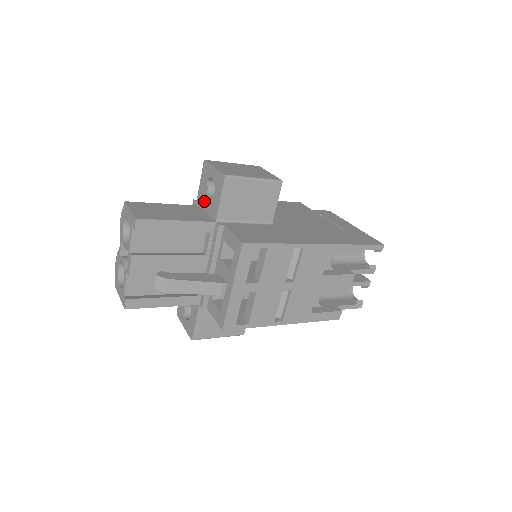
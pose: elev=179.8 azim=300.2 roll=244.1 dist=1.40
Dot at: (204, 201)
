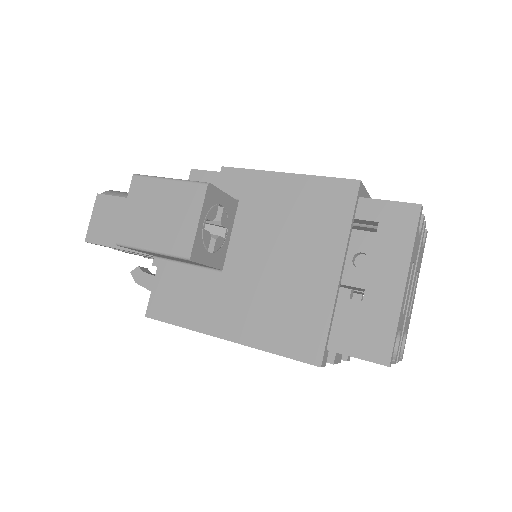
Dot at: occluded
